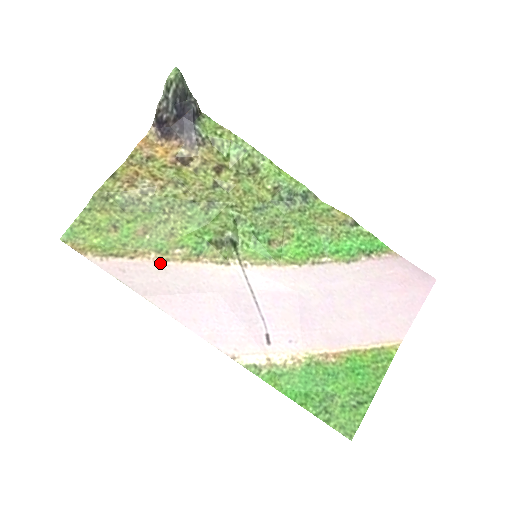
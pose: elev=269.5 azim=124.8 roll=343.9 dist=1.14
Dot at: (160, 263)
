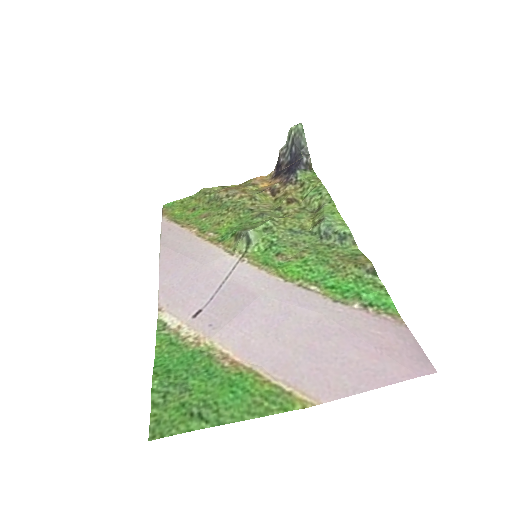
Dot at: (193, 235)
